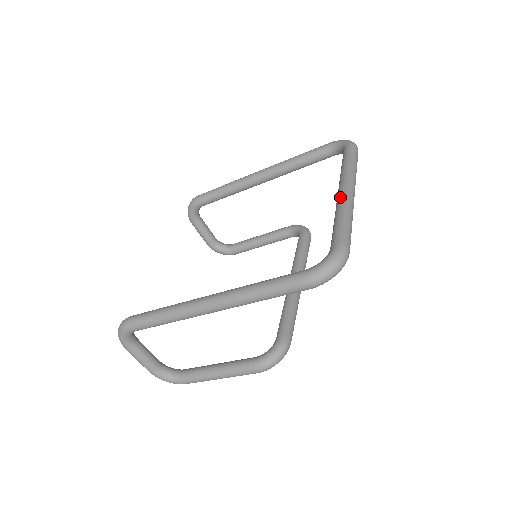
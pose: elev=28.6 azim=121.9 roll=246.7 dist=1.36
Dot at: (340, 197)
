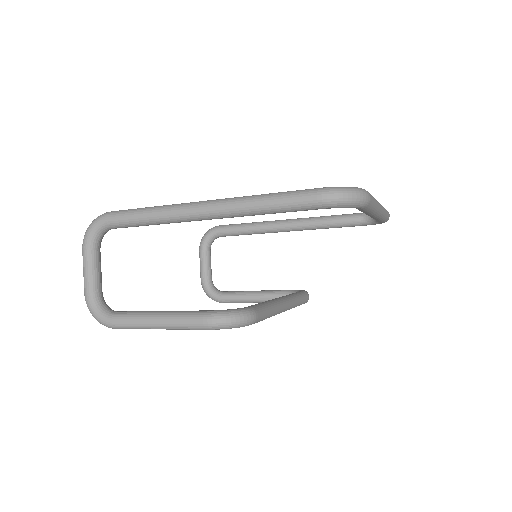
Dot at: occluded
